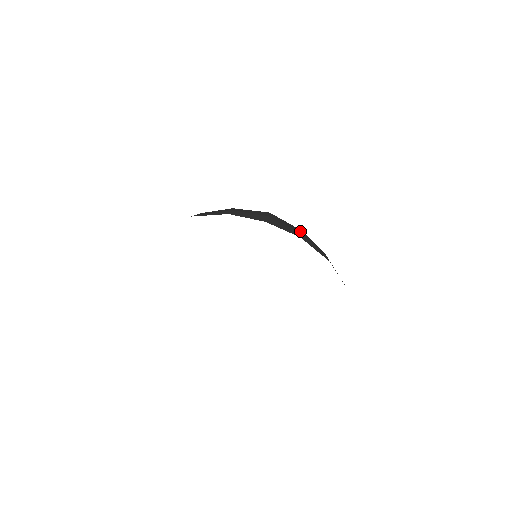
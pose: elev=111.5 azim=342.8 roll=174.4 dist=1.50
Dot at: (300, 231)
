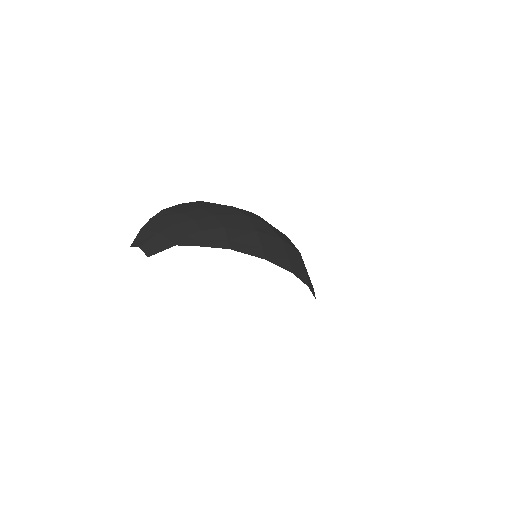
Dot at: occluded
